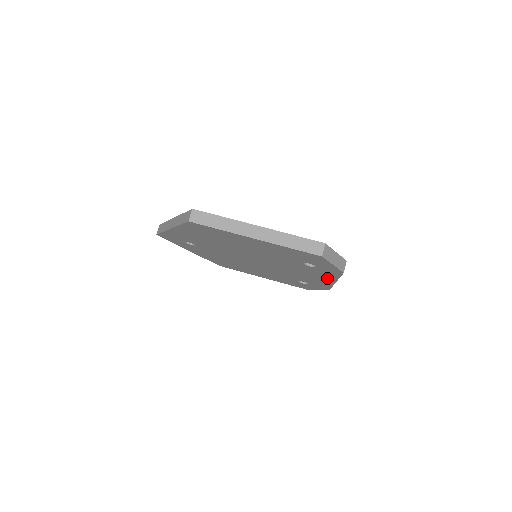
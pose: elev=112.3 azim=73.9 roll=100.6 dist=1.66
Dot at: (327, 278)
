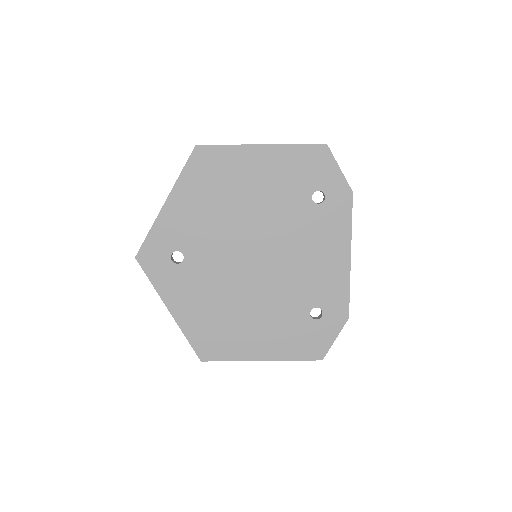
Dot at: (340, 244)
